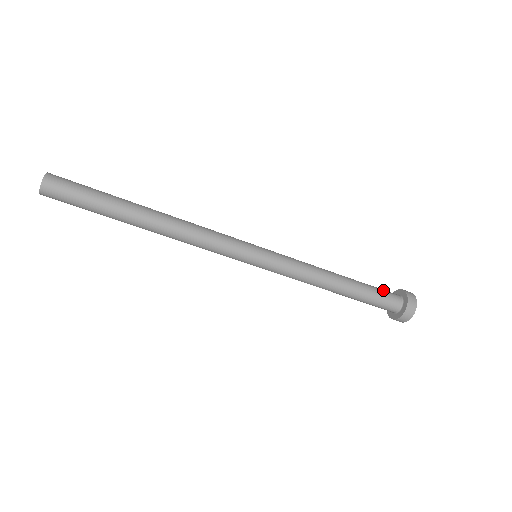
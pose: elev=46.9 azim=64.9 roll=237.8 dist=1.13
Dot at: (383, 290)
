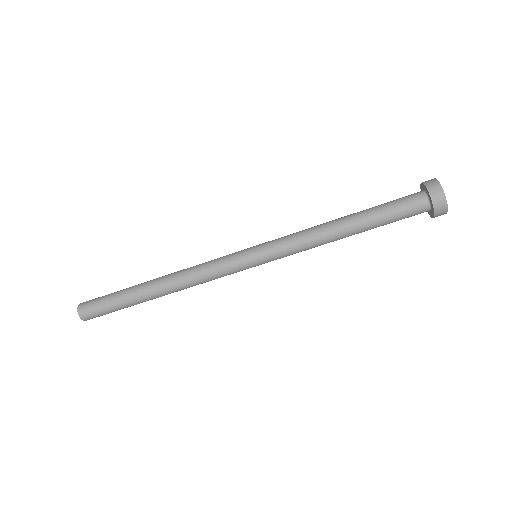
Dot at: occluded
